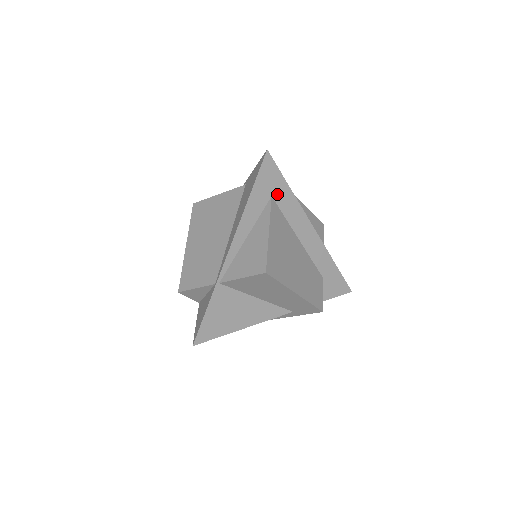
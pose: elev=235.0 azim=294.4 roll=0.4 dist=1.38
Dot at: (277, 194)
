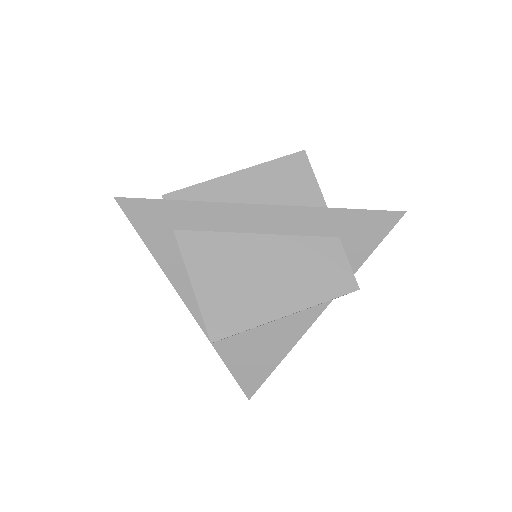
Dot at: (176, 221)
